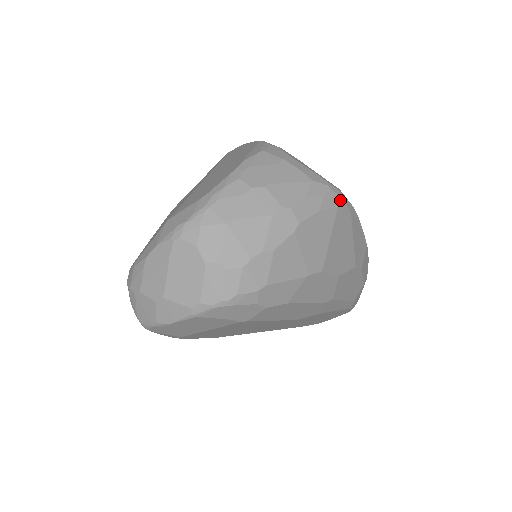
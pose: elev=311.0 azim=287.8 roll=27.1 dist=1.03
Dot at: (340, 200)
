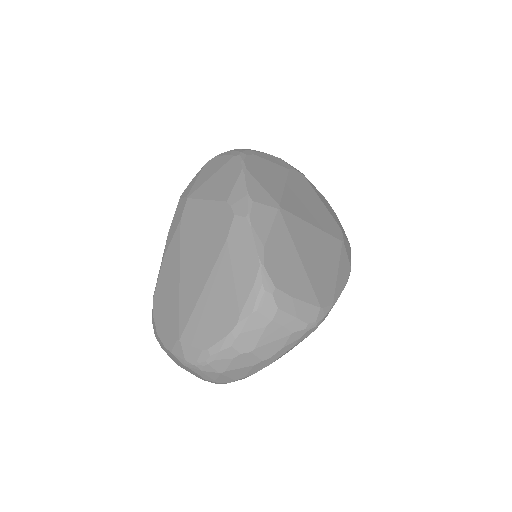
Dot at: (315, 328)
